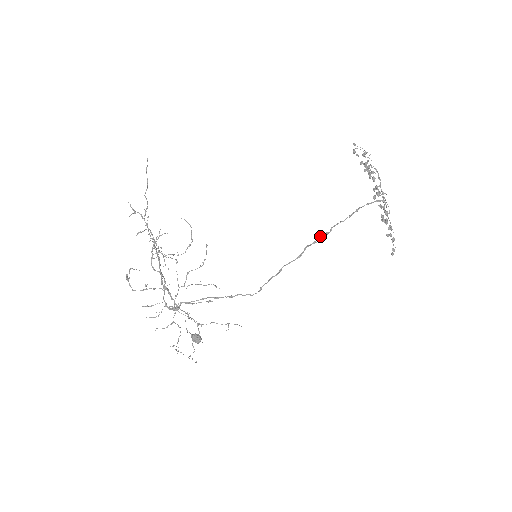
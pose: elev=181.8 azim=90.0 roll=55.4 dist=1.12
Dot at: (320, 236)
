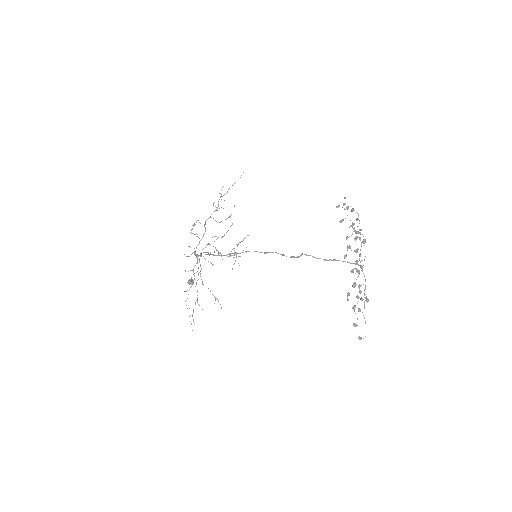
Dot at: (292, 256)
